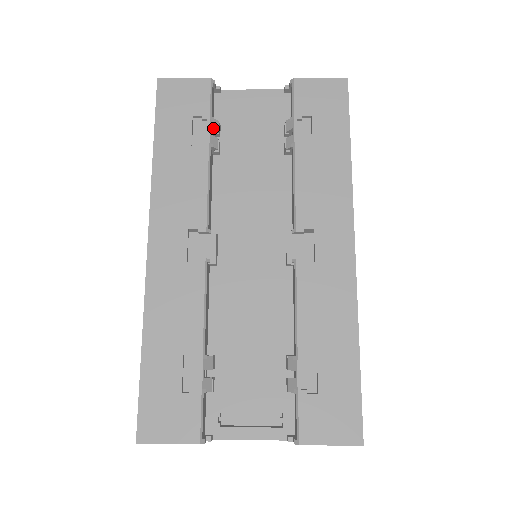
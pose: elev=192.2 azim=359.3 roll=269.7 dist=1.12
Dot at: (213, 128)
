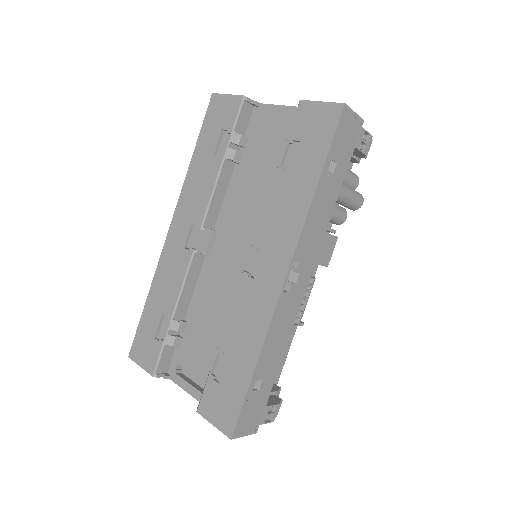
Dot at: (233, 141)
